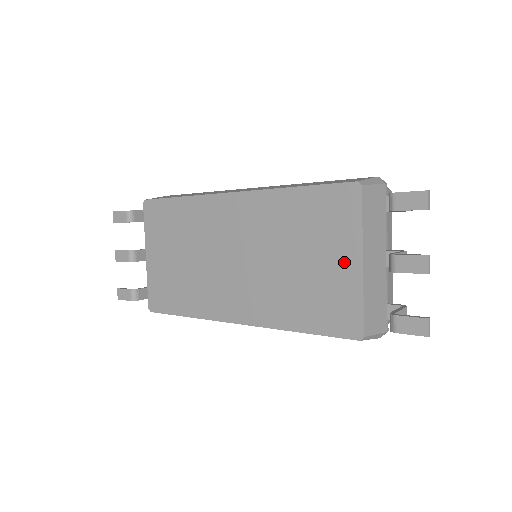
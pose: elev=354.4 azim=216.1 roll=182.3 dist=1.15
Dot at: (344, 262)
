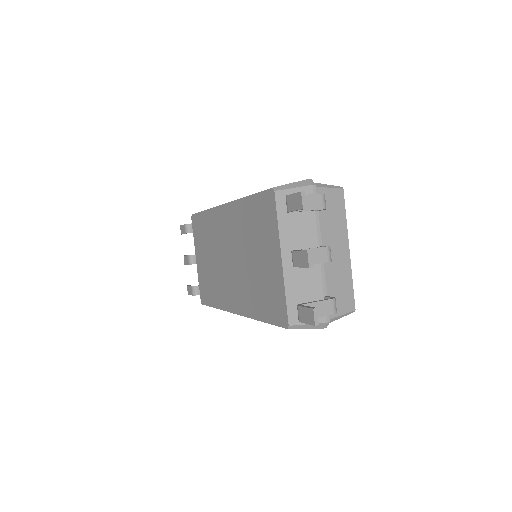
Dot at: (273, 259)
